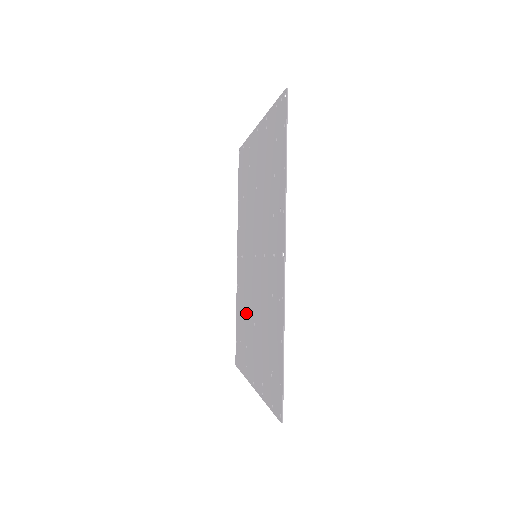
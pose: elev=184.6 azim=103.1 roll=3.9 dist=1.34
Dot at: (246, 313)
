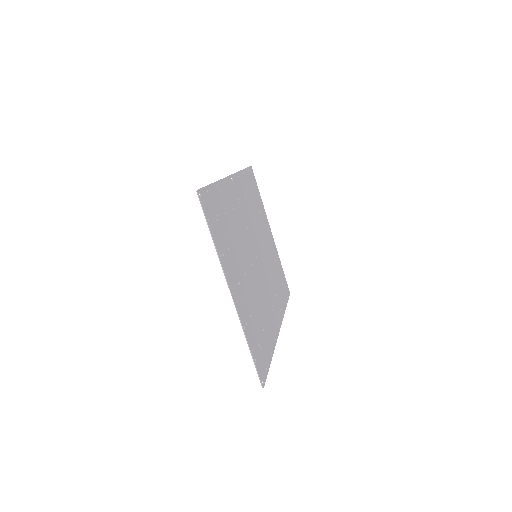
Dot at: (256, 305)
